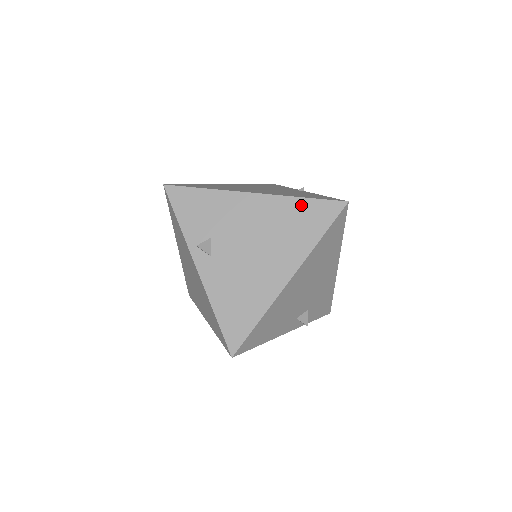
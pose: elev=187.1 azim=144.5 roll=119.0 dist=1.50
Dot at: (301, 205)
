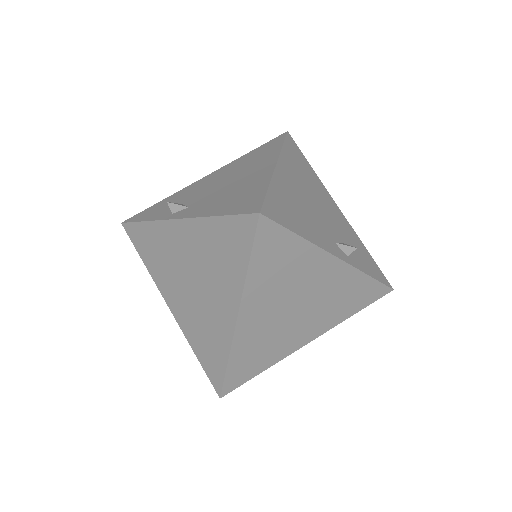
Dot at: (251, 153)
